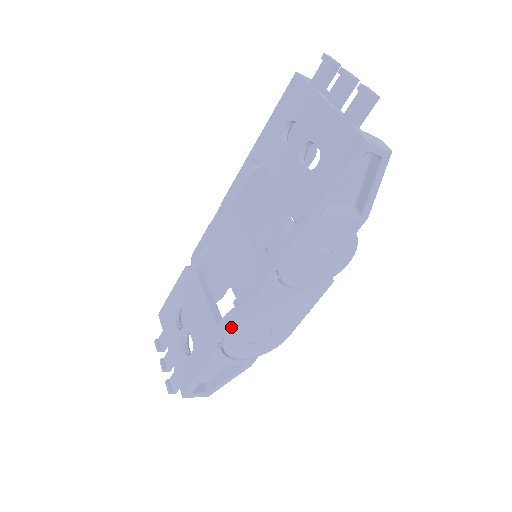
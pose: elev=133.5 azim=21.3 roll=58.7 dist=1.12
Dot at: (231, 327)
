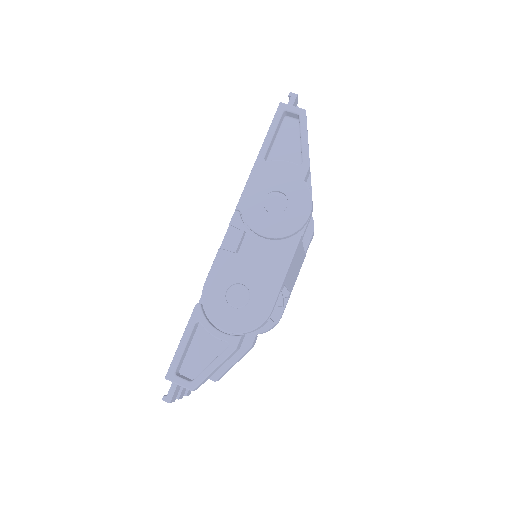
Dot at: (208, 275)
